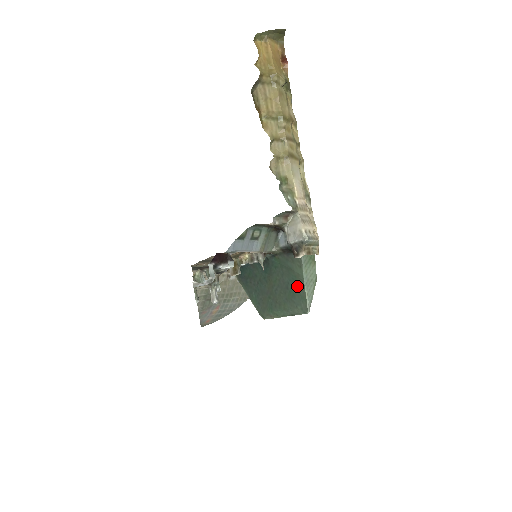
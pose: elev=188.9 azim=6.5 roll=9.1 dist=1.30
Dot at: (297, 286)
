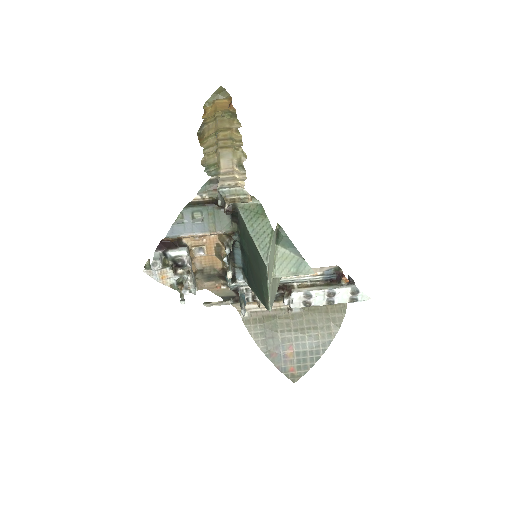
Dot at: (253, 246)
